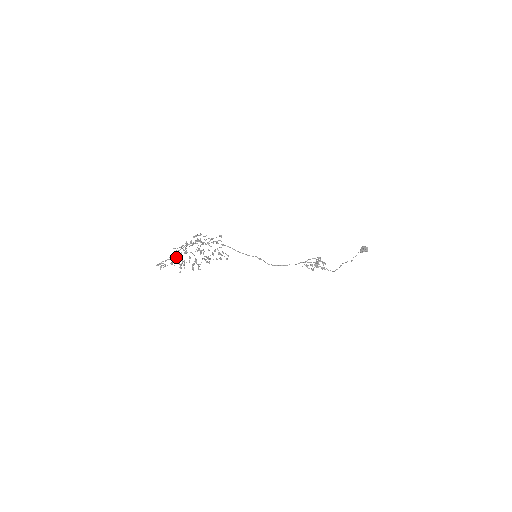
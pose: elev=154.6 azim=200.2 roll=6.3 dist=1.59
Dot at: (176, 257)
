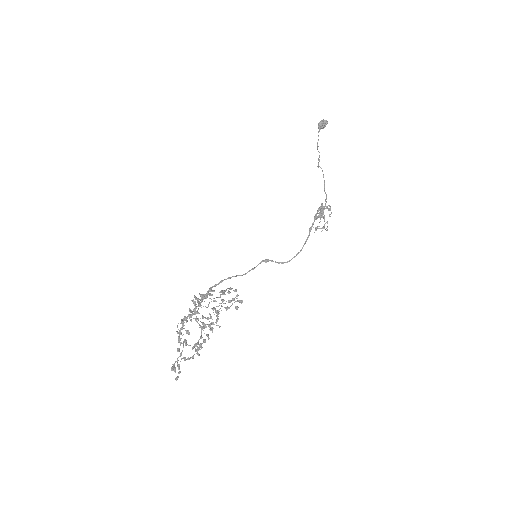
Dot at: occluded
